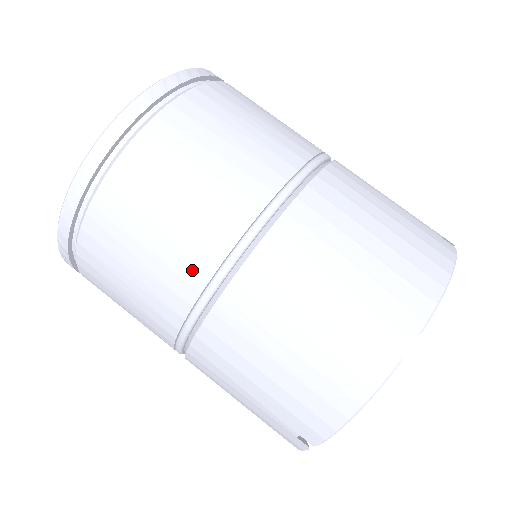
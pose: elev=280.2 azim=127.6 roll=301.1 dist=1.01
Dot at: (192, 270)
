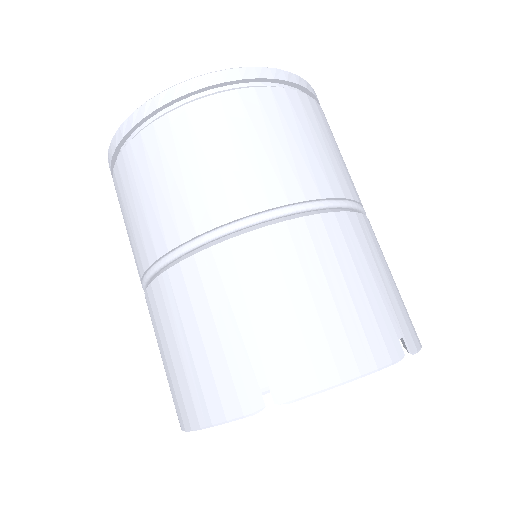
Dot at: (159, 238)
